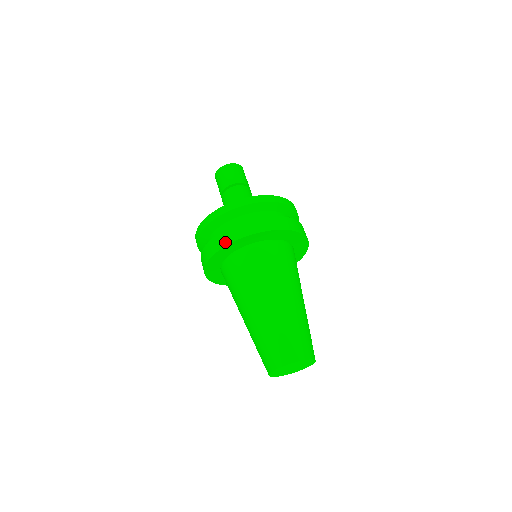
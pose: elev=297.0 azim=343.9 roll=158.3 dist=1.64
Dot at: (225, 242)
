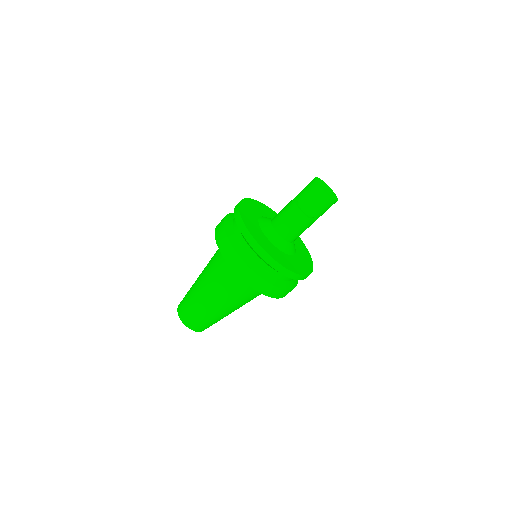
Dot at: (217, 231)
